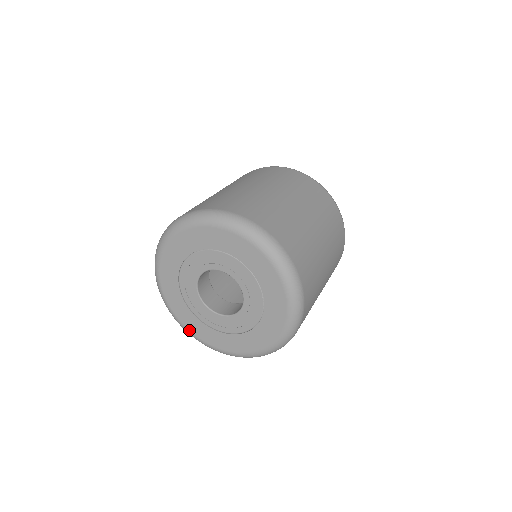
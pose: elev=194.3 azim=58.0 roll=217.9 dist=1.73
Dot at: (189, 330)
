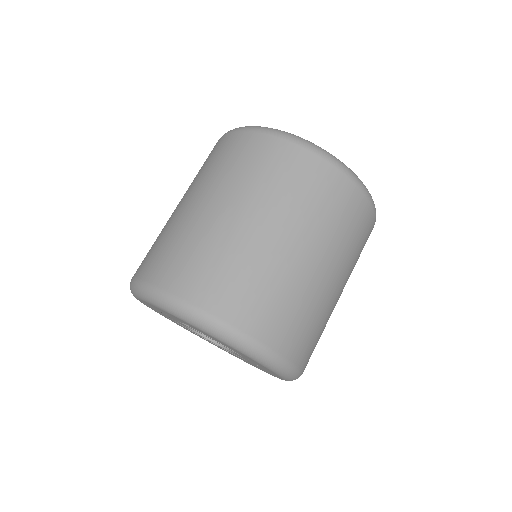
Dot at: occluded
